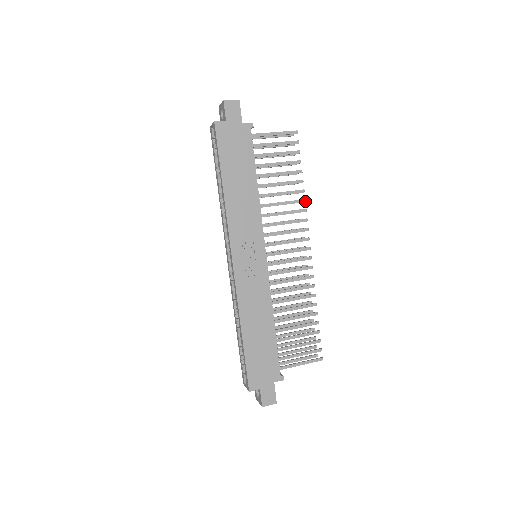
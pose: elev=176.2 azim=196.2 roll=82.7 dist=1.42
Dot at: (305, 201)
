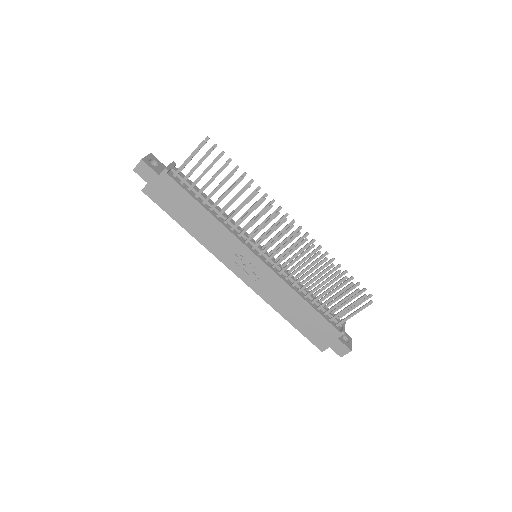
Dot at: (257, 192)
